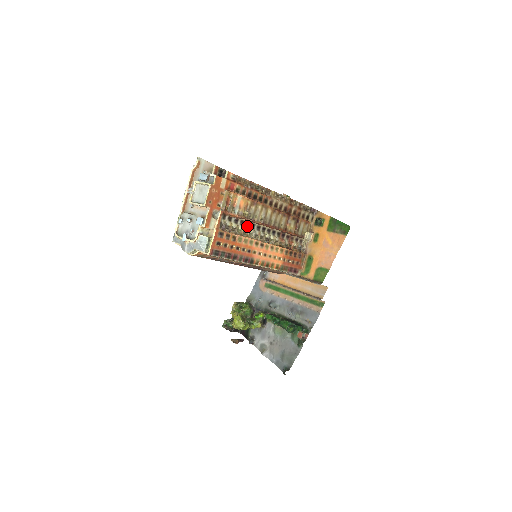
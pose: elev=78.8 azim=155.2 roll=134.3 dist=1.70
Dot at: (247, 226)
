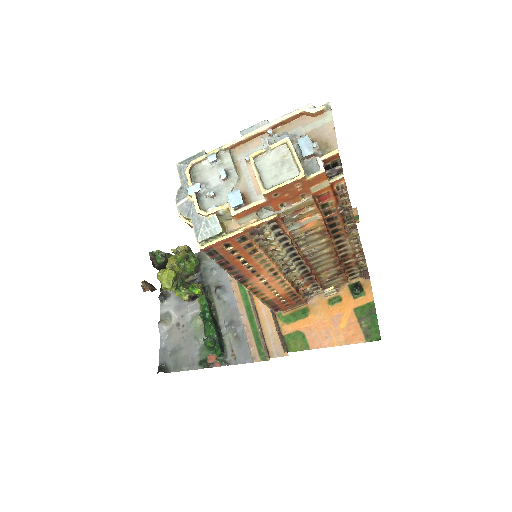
Dot at: (284, 245)
